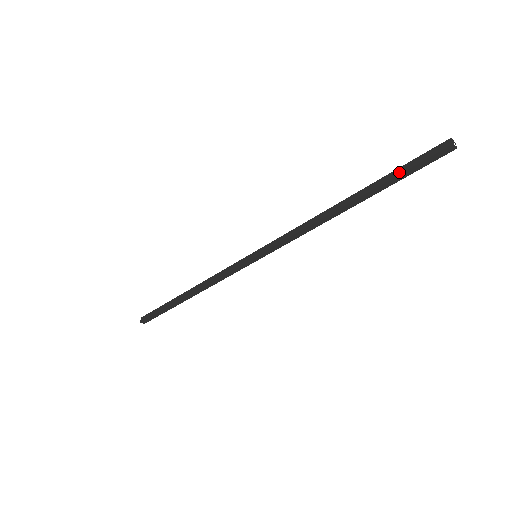
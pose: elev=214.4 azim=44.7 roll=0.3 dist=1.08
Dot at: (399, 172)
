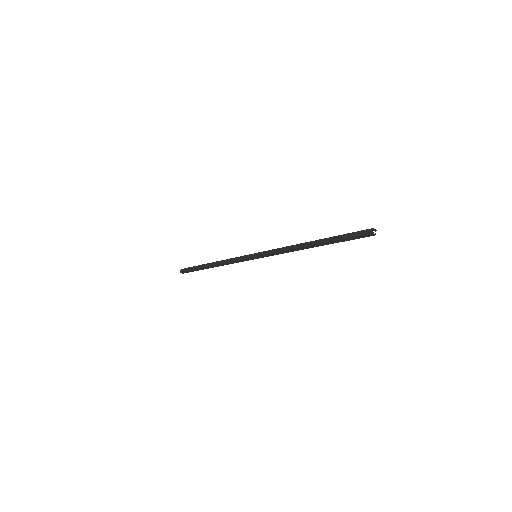
Dot at: (342, 237)
